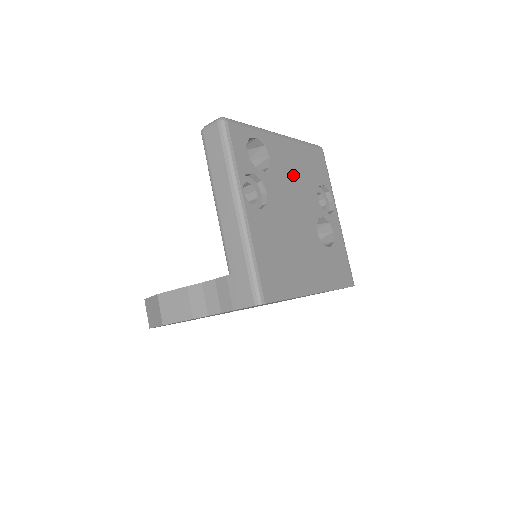
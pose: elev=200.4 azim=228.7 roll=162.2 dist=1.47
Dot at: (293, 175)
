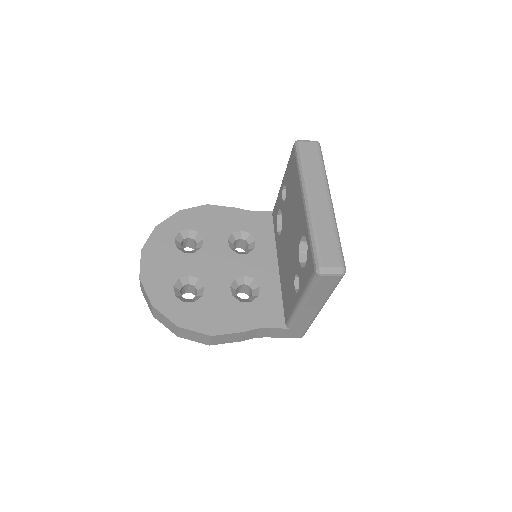
Dot at: occluded
